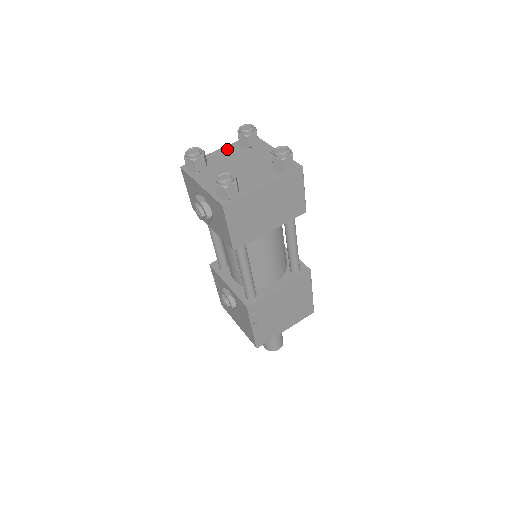
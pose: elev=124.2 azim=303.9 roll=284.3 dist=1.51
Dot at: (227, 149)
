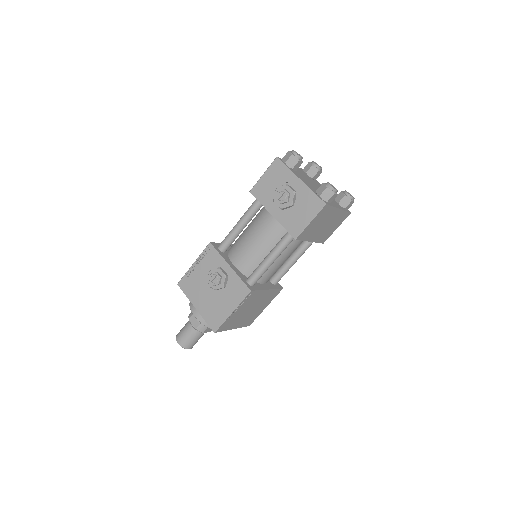
Dot at: occluded
